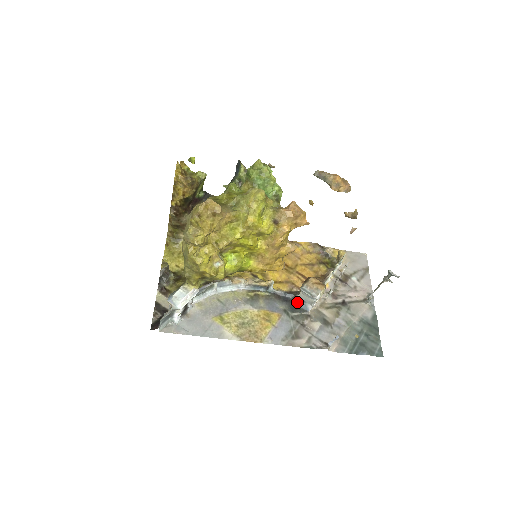
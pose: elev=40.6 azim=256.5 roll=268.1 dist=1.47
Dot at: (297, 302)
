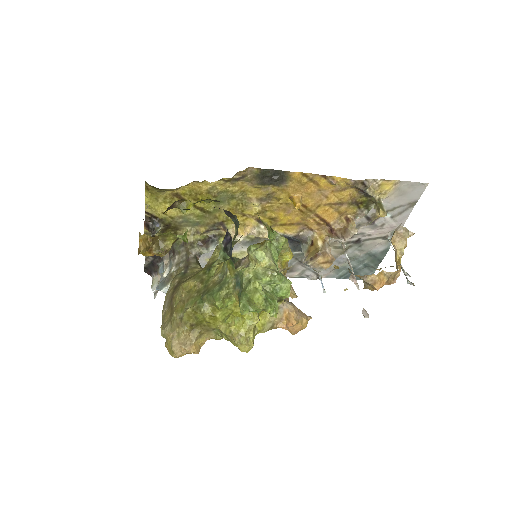
Dot at: (302, 246)
